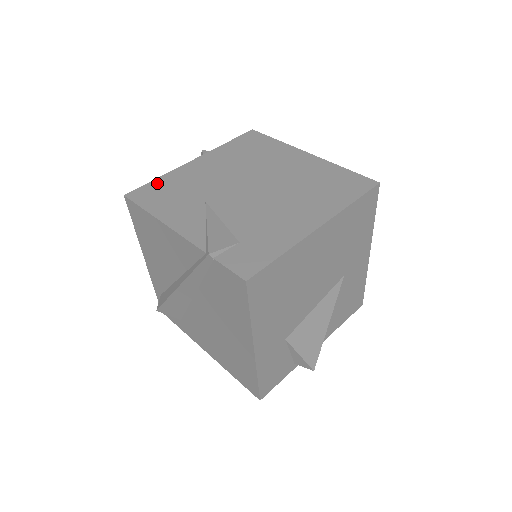
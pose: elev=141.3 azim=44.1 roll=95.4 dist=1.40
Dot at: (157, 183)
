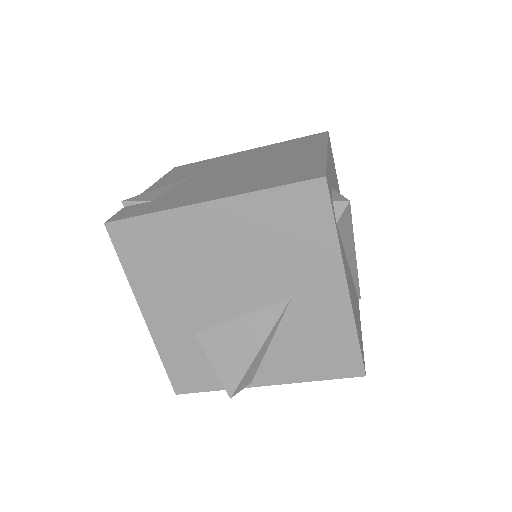
Dot at: (201, 162)
